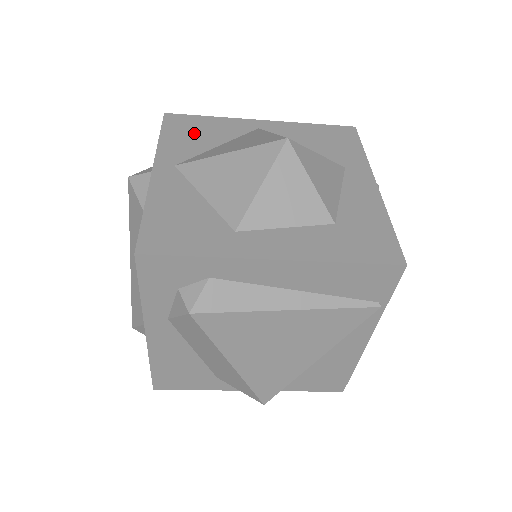
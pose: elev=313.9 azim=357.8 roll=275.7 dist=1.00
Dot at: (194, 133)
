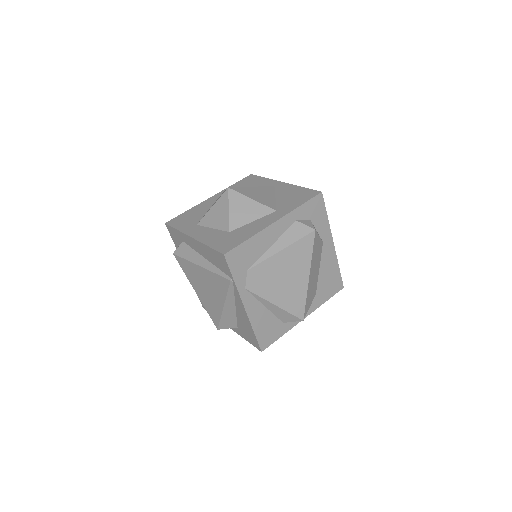
Dot at: (247, 185)
